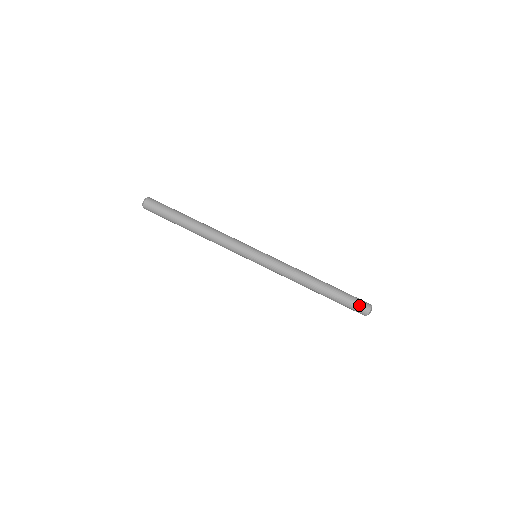
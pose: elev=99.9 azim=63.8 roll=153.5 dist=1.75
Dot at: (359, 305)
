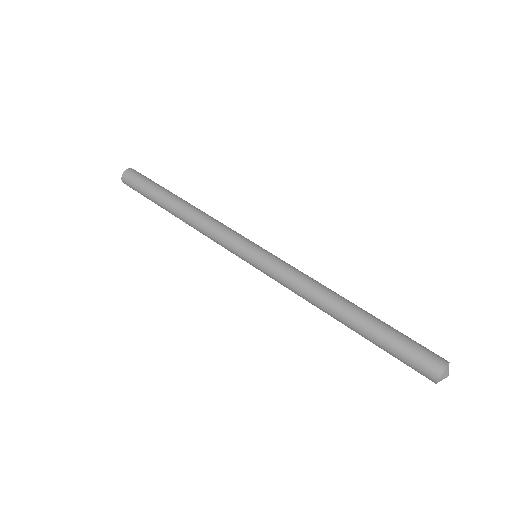
Dot at: (422, 357)
